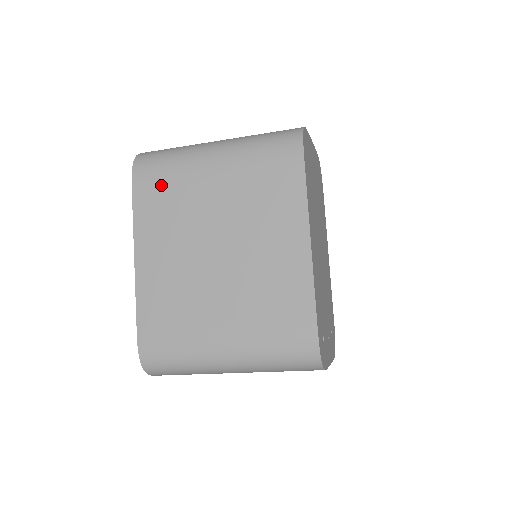
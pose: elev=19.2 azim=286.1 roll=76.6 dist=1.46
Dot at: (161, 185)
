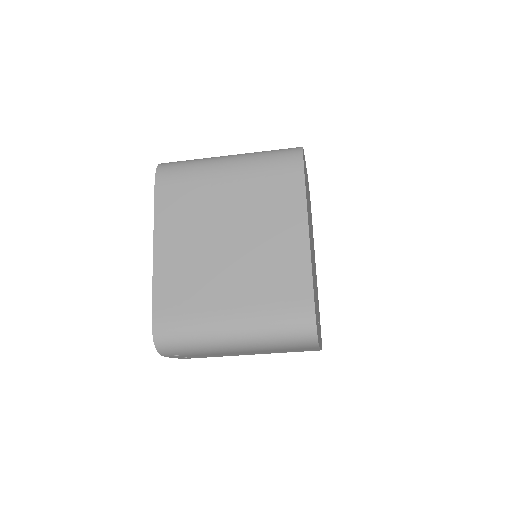
Dot at: (181, 187)
